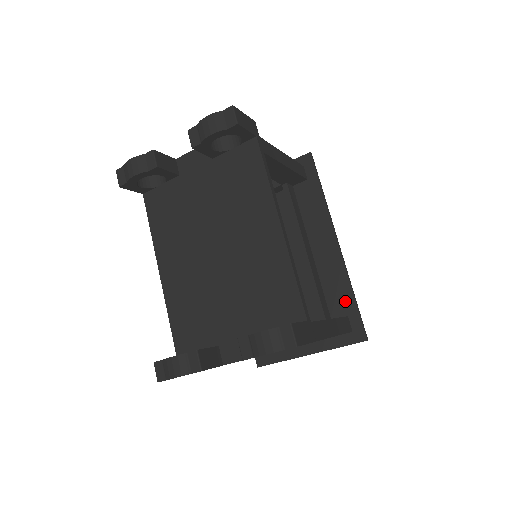
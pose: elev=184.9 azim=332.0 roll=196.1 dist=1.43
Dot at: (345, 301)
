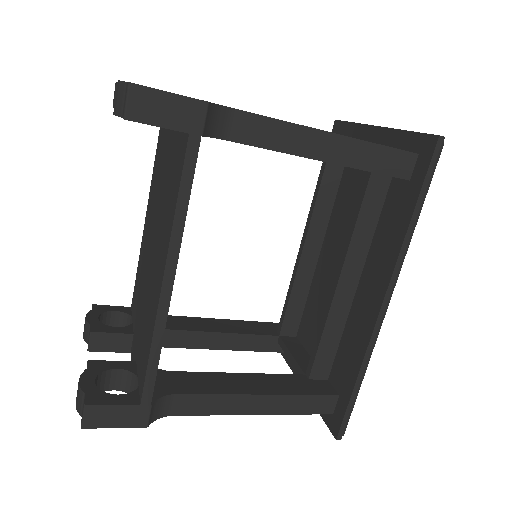
Dot at: (346, 378)
